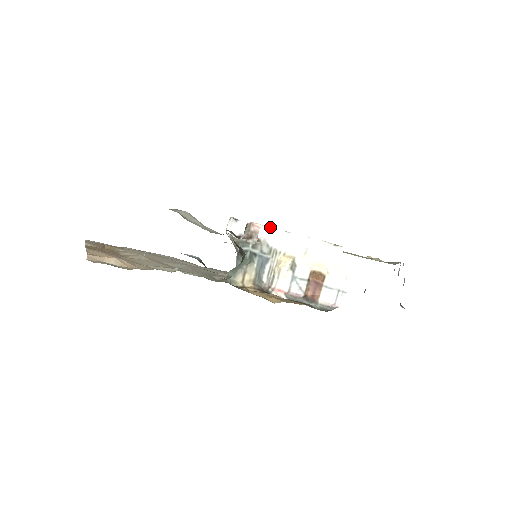
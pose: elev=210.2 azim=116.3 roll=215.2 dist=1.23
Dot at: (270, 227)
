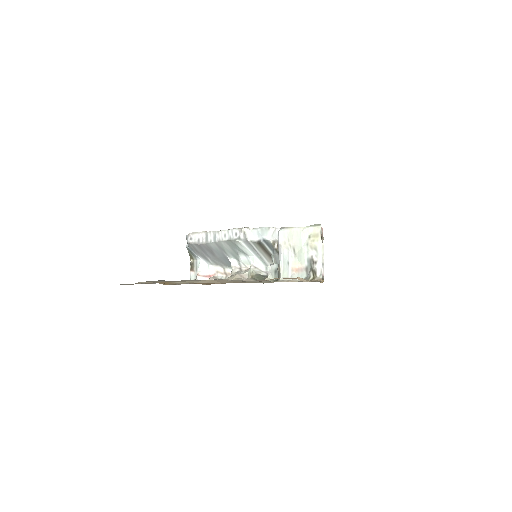
Dot at: occluded
